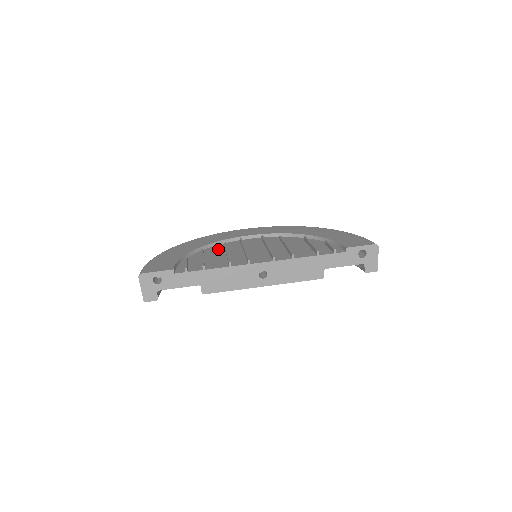
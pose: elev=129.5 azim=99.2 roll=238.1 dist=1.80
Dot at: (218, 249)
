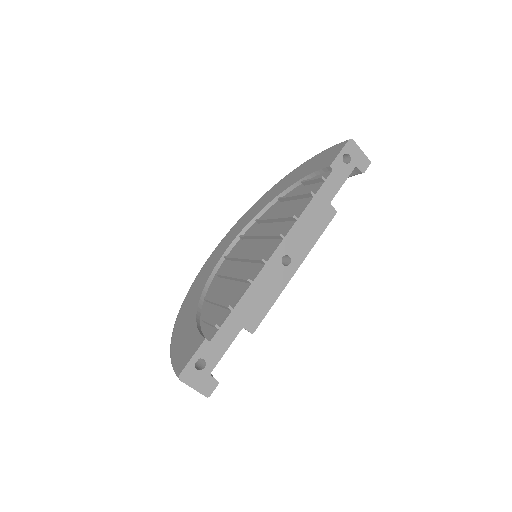
Dot at: (217, 284)
